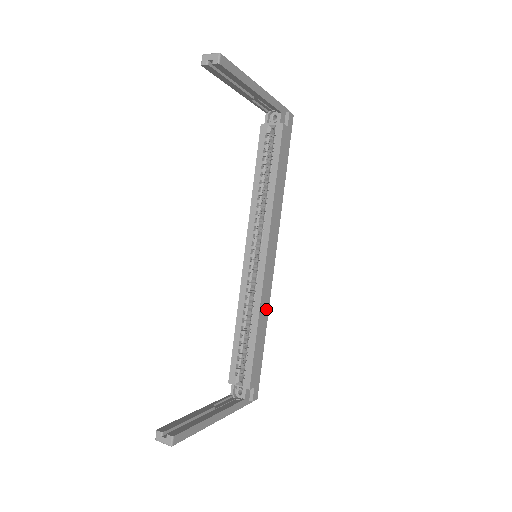
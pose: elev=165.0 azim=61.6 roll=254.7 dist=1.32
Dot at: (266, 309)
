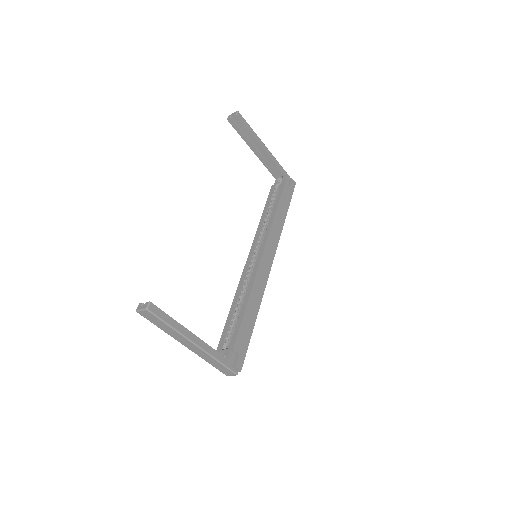
Dot at: (259, 295)
